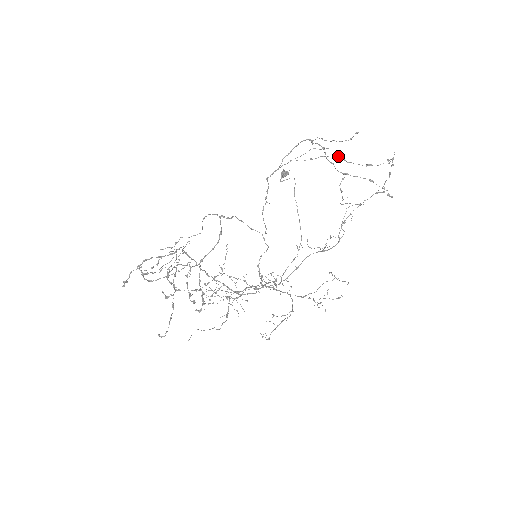
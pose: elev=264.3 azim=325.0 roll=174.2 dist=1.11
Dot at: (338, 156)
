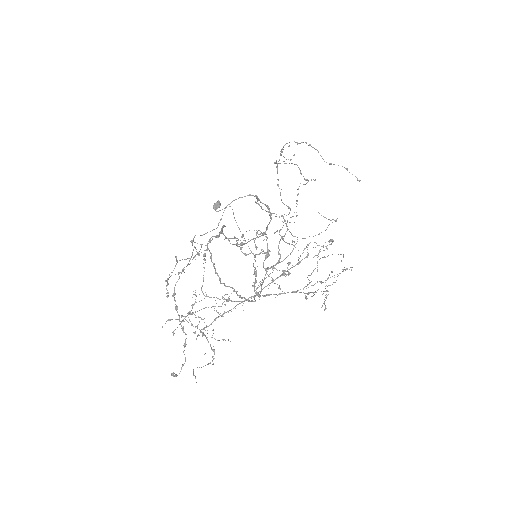
Dot at: occluded
